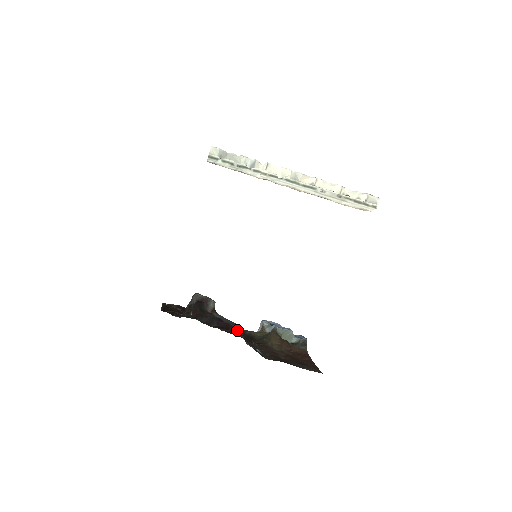
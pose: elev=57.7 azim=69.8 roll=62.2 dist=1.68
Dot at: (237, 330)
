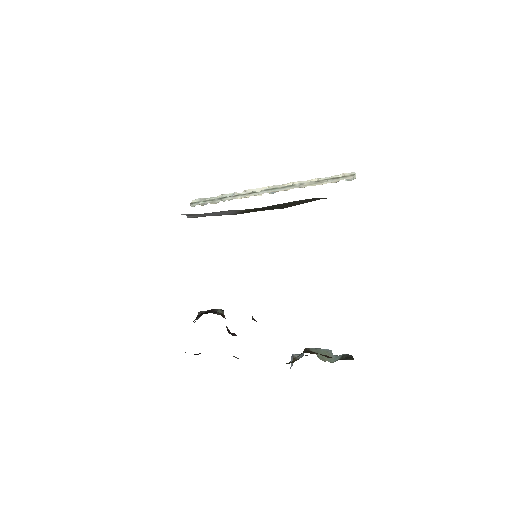
Dot at: occluded
